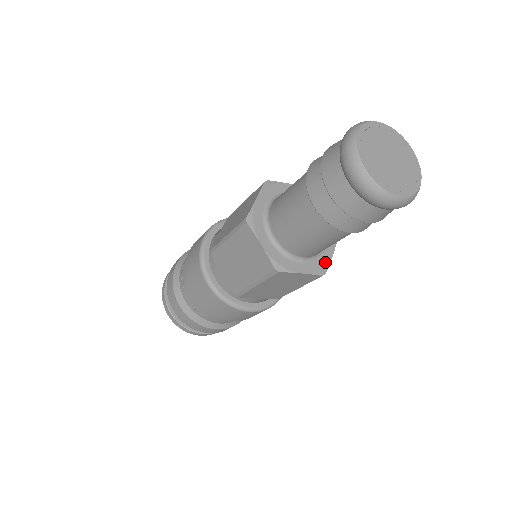
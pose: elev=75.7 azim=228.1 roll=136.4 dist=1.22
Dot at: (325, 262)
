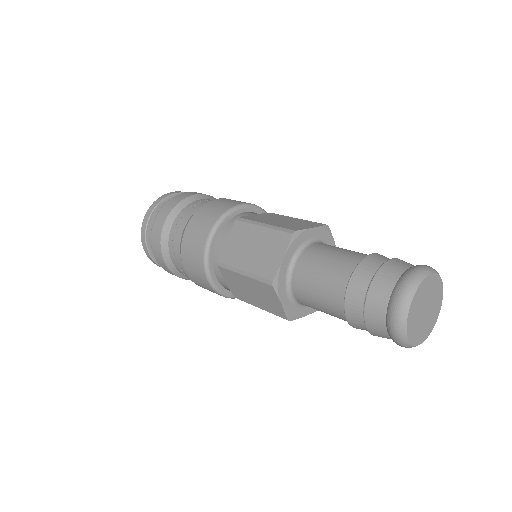
Dot at: occluded
